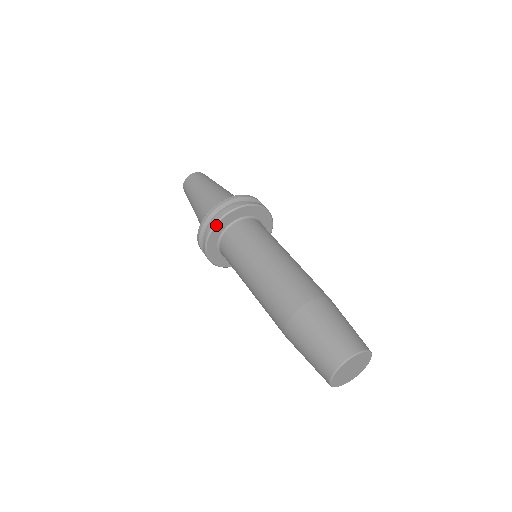
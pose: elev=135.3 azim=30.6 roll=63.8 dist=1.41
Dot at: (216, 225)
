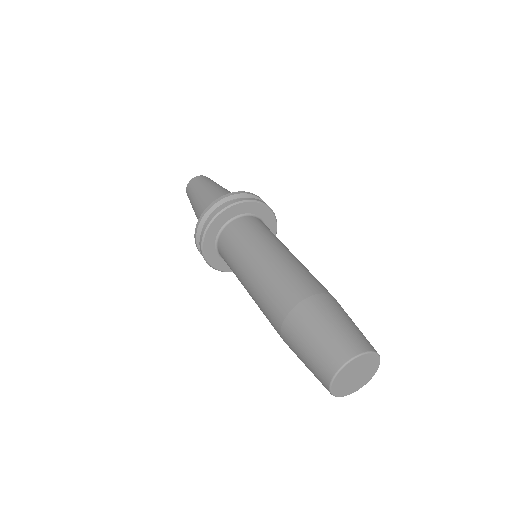
Dot at: (204, 239)
